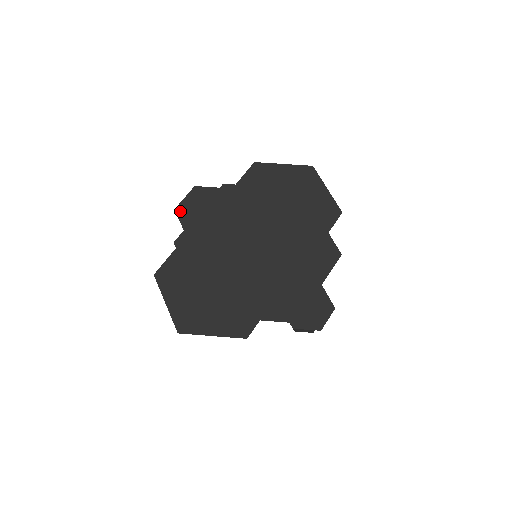
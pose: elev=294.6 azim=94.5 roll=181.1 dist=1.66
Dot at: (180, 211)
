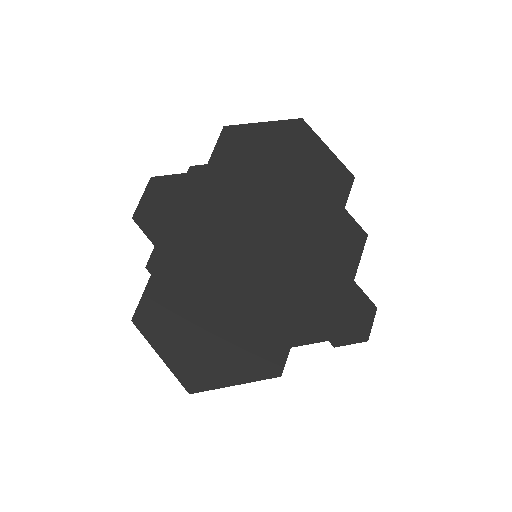
Dot at: (141, 219)
